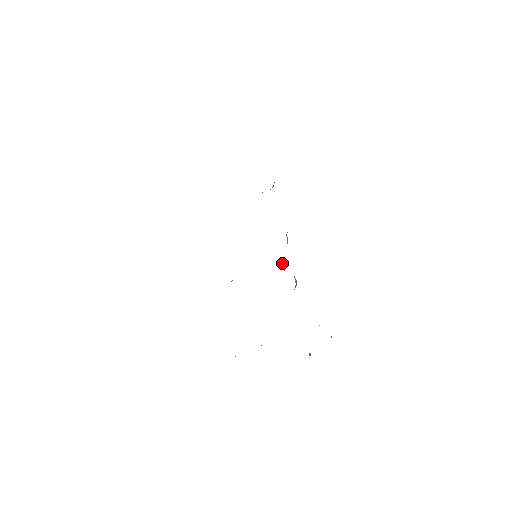
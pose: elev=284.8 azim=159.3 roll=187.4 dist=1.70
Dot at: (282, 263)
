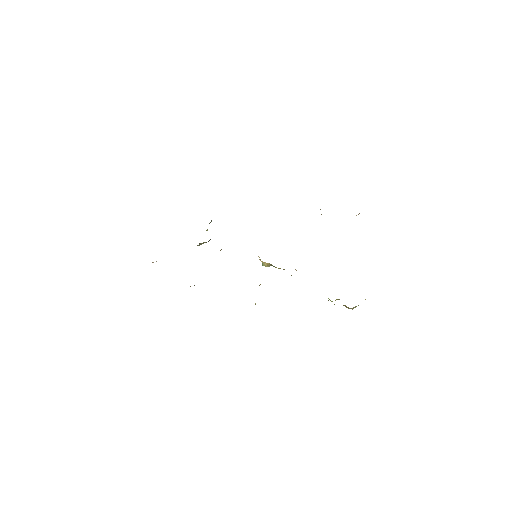
Dot at: occluded
